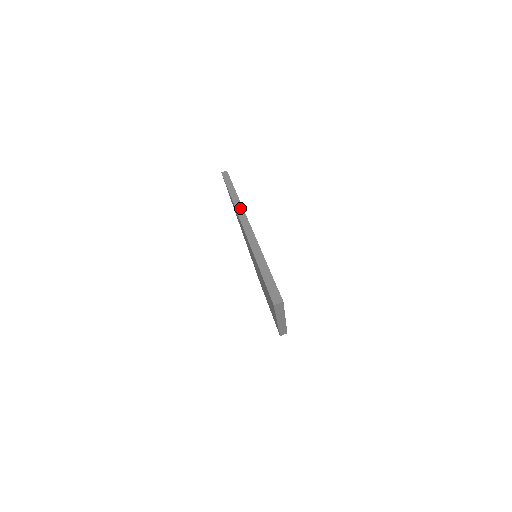
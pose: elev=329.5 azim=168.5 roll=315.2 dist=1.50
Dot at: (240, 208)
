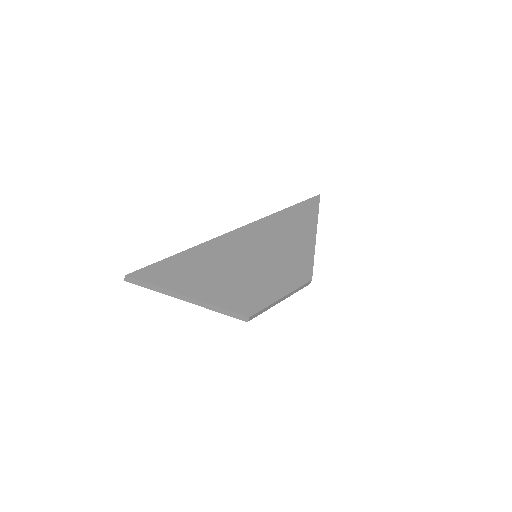
Dot at: (256, 222)
